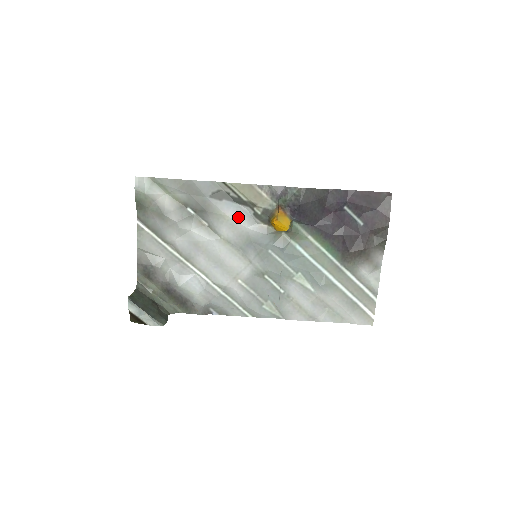
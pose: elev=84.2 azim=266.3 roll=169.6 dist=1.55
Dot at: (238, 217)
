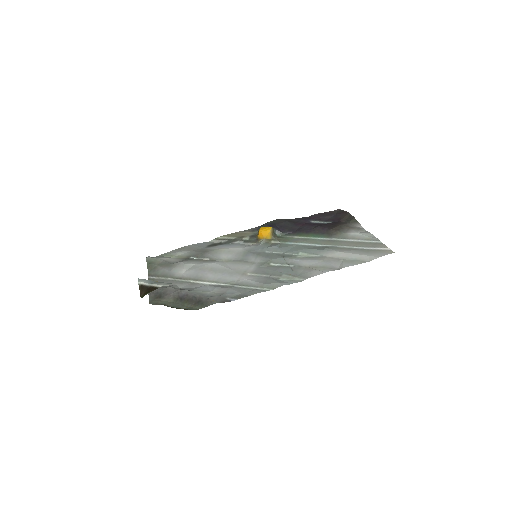
Dot at: (232, 247)
